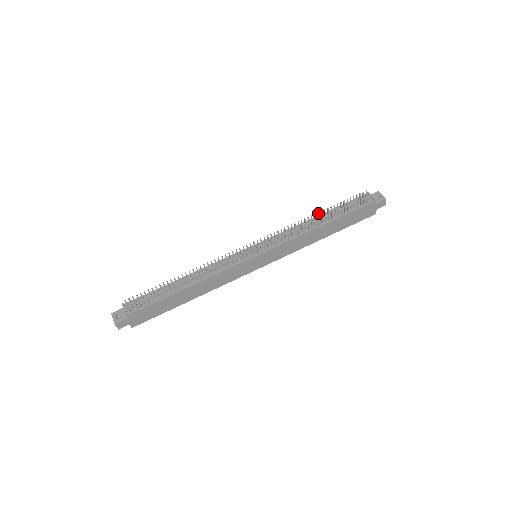
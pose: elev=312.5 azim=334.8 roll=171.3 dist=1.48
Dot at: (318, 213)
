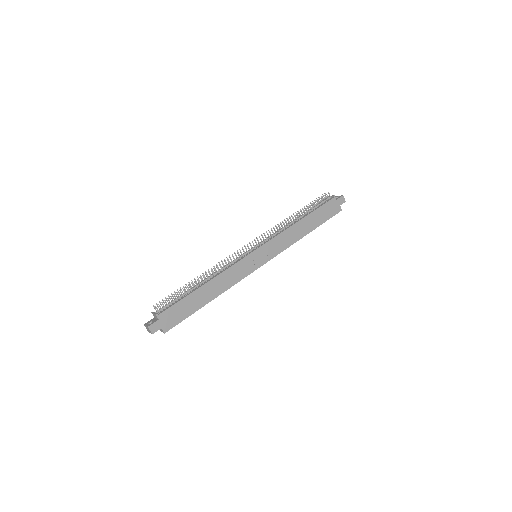
Dot at: occluded
